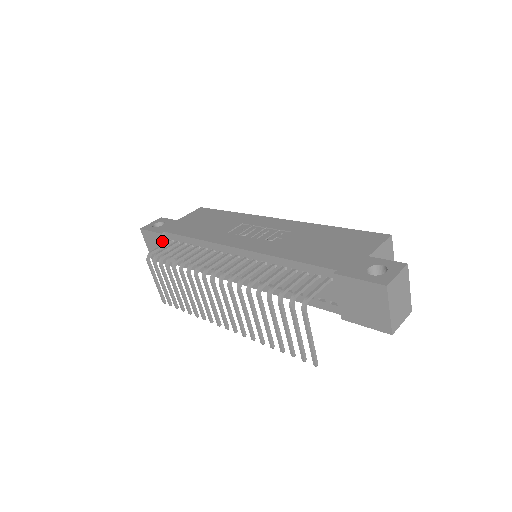
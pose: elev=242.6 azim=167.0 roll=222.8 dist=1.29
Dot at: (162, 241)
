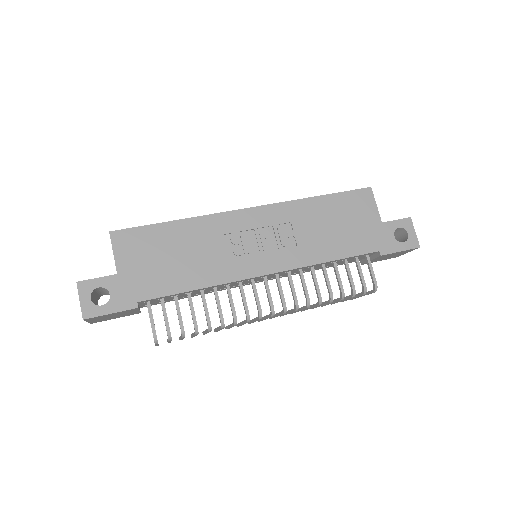
Dot at: (134, 310)
